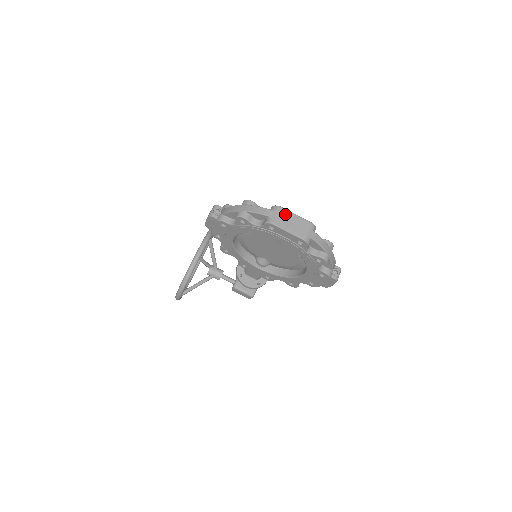
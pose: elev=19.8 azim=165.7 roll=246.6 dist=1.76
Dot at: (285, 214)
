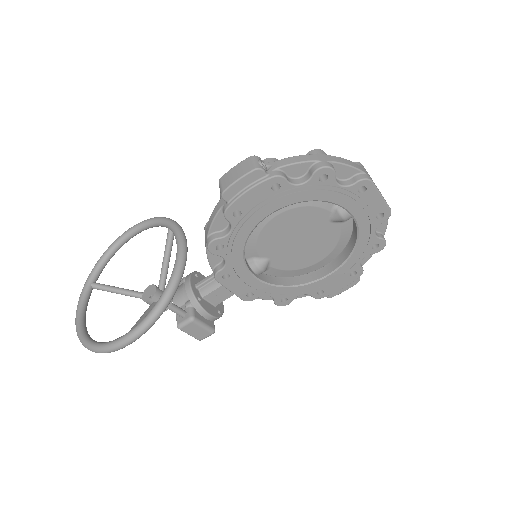
Dot at: occluded
